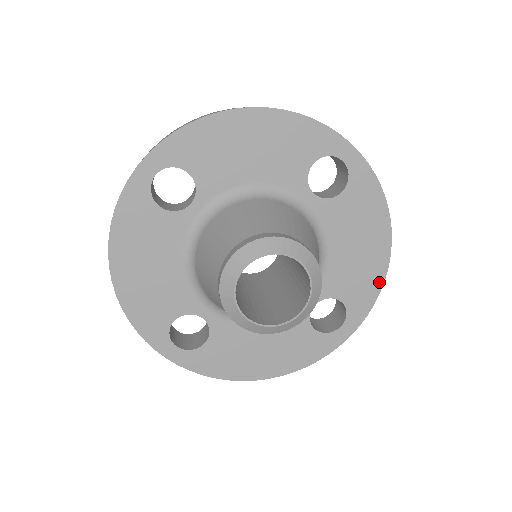
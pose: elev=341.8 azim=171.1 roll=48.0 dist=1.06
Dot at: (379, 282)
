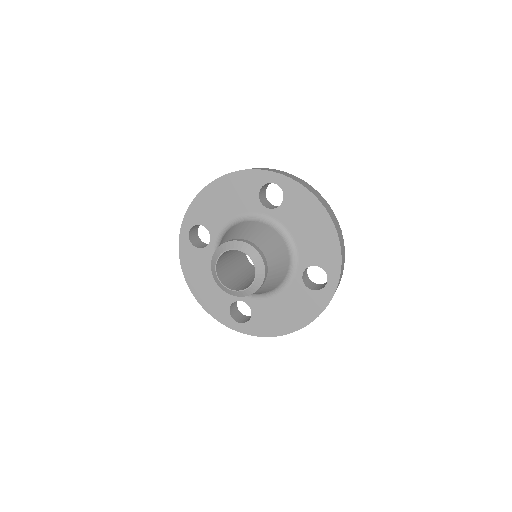
Dot at: (337, 245)
